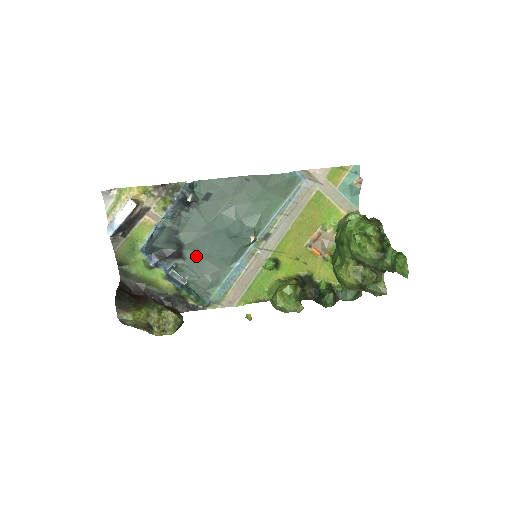
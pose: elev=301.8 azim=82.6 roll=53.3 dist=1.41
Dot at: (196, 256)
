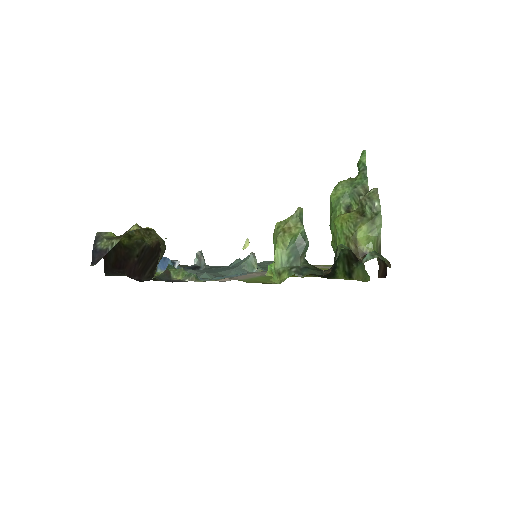
Dot at: occluded
